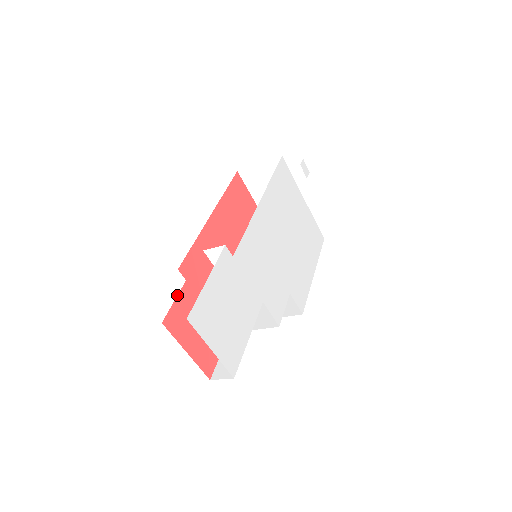
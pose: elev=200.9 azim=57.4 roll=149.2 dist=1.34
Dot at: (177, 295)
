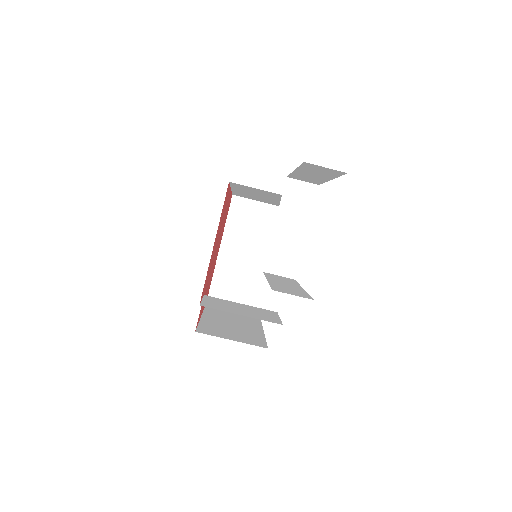
Dot at: occluded
